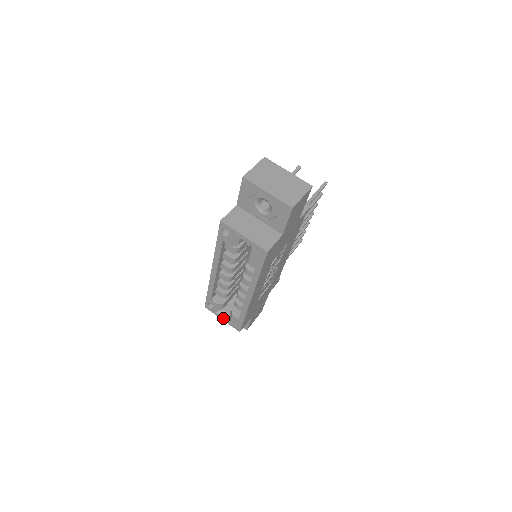
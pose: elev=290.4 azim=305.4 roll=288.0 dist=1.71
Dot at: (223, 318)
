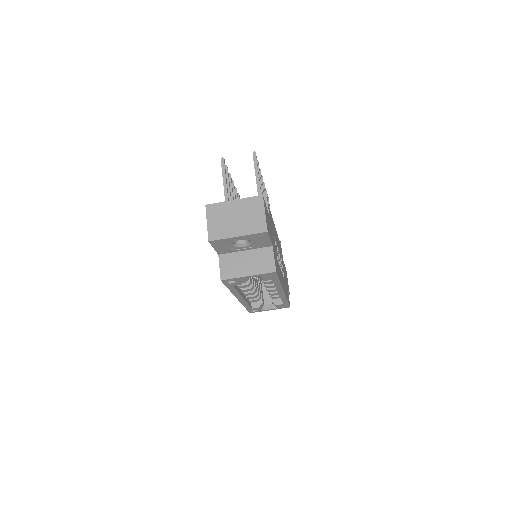
Dot at: (270, 309)
